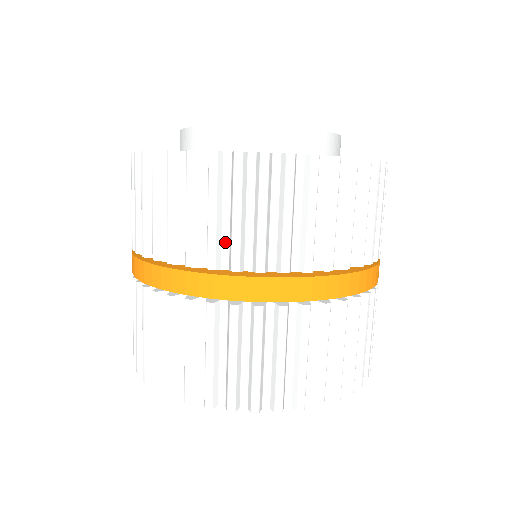
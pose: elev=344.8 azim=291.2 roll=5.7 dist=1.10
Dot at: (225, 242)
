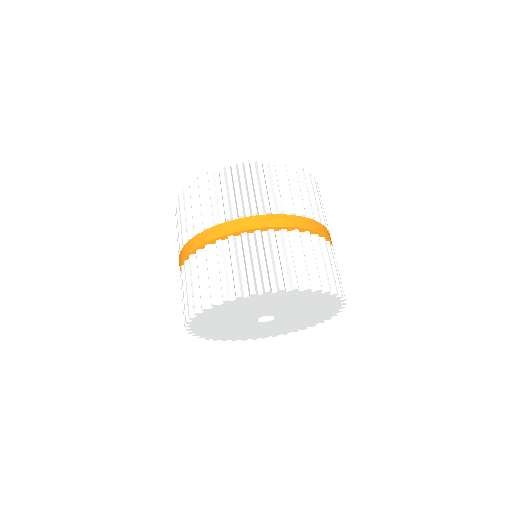
Dot at: (283, 203)
